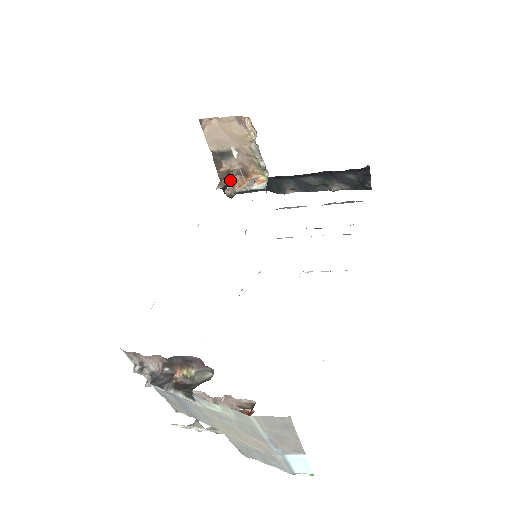
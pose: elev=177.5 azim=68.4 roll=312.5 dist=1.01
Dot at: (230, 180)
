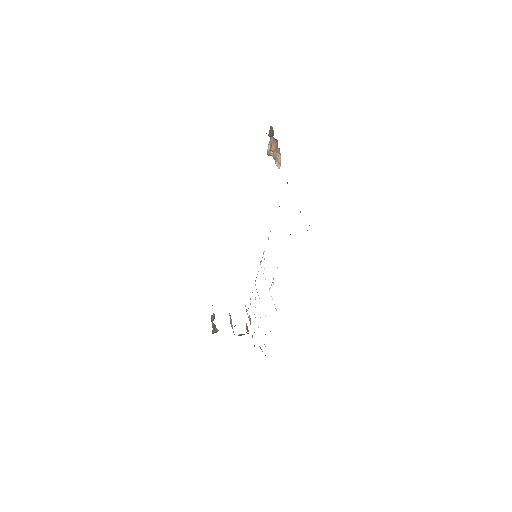
Dot at: (273, 132)
